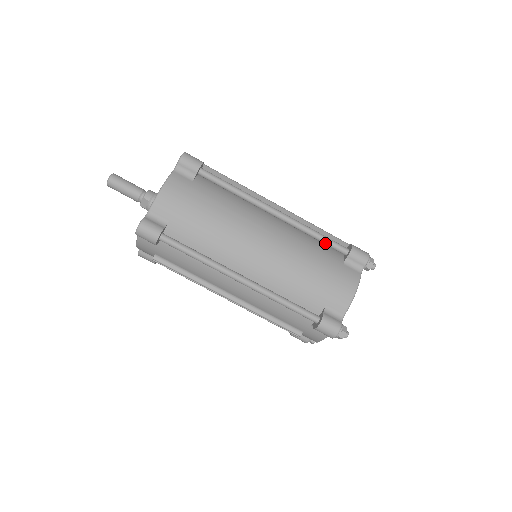
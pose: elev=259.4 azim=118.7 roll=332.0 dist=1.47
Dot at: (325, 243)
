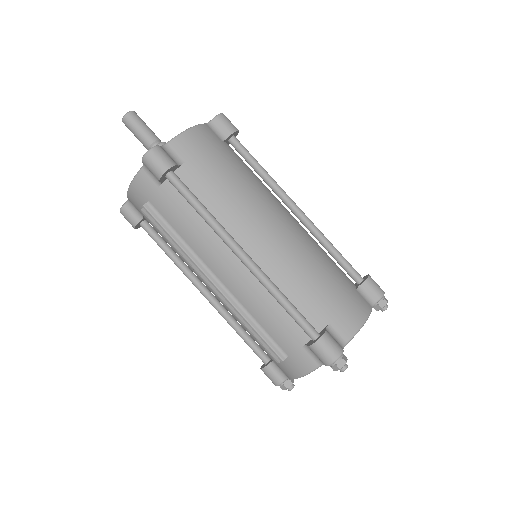
Dot at: (340, 262)
